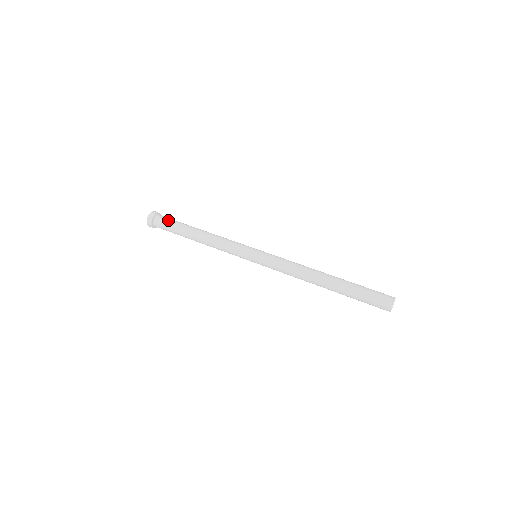
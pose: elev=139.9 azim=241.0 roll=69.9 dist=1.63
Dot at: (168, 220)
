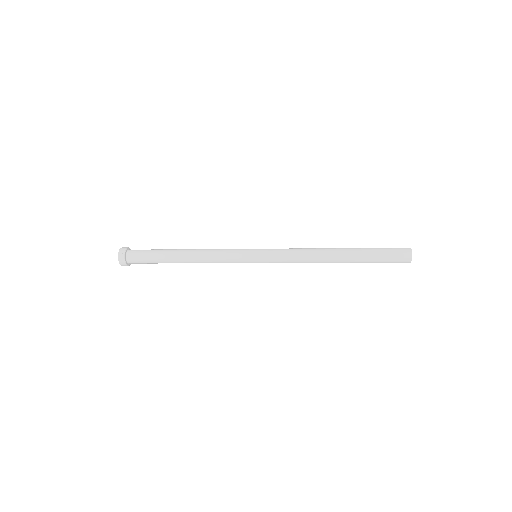
Dot at: occluded
